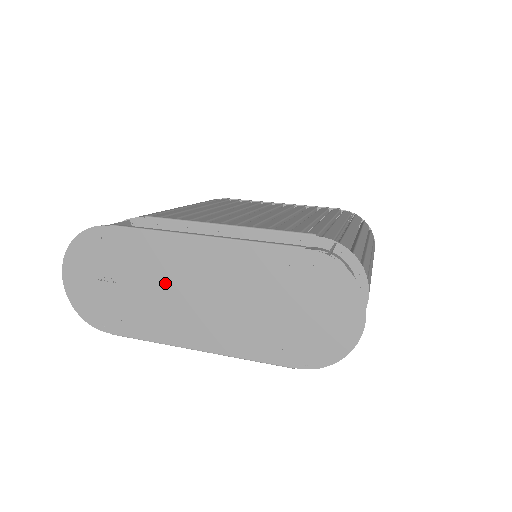
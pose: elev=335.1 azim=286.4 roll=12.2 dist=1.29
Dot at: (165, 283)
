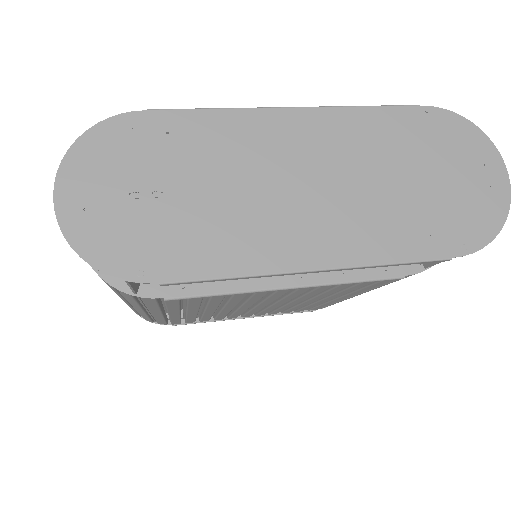
Dot at: (247, 178)
